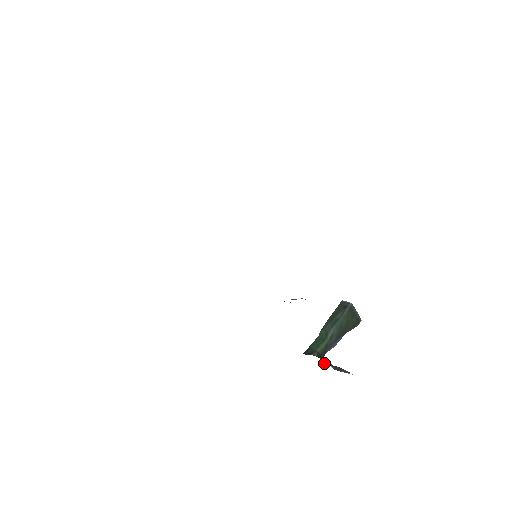
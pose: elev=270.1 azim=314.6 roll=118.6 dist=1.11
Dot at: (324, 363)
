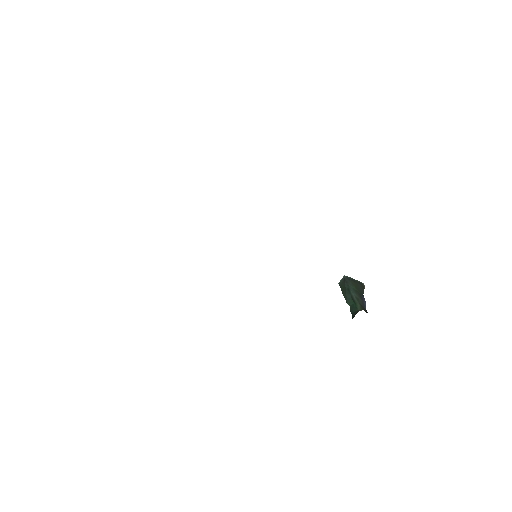
Dot at: occluded
